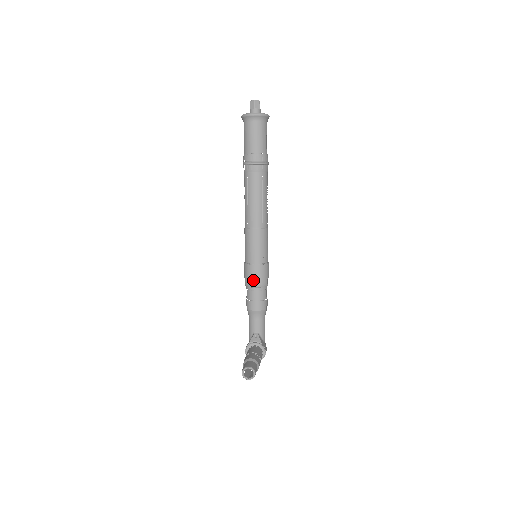
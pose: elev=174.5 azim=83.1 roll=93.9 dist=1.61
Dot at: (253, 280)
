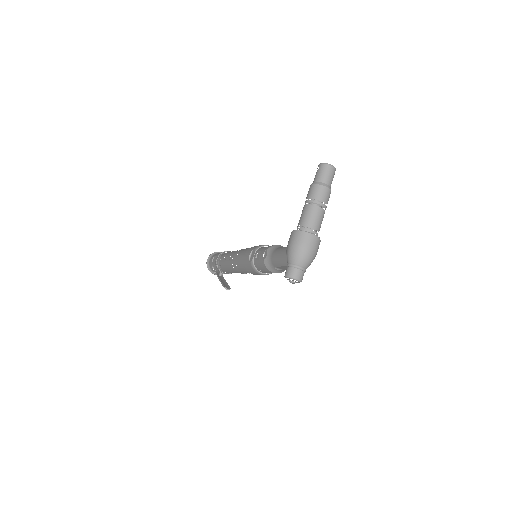
Dot at: occluded
